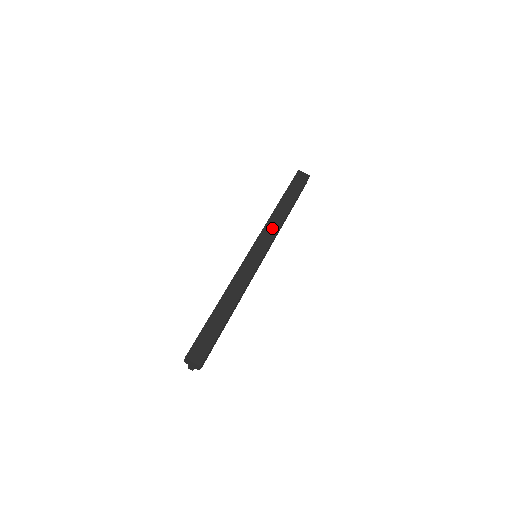
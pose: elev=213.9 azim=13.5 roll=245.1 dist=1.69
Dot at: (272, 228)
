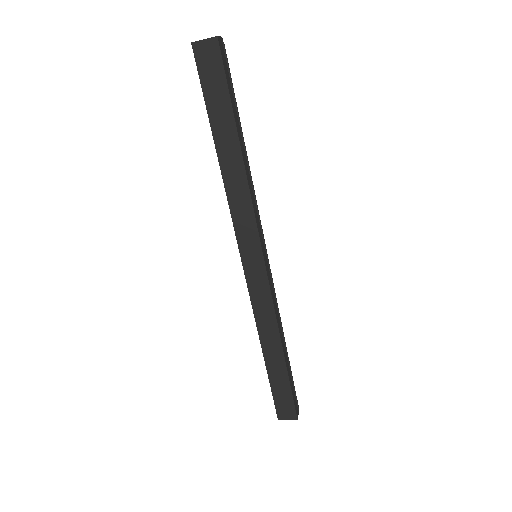
Dot at: (243, 213)
